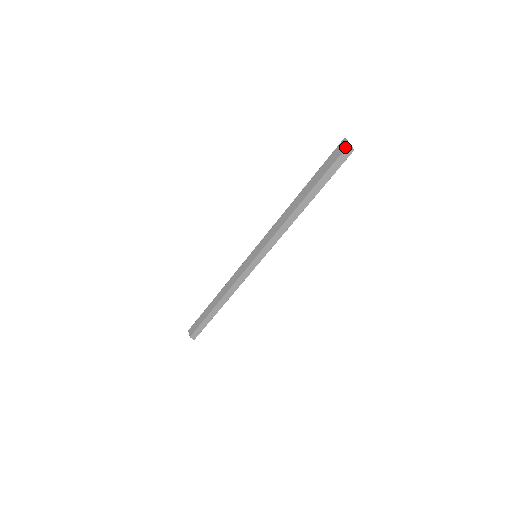
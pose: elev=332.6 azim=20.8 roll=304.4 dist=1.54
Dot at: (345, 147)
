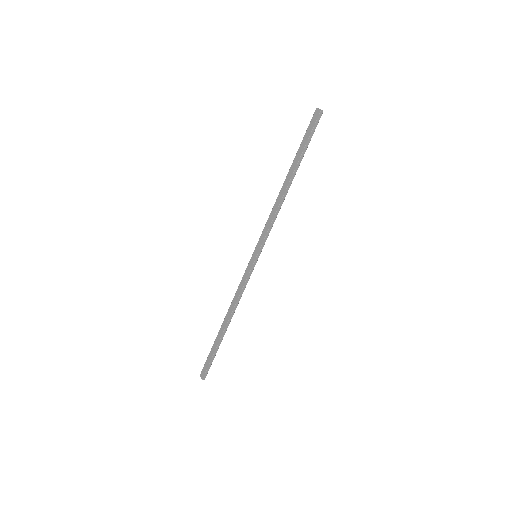
Dot at: (315, 110)
